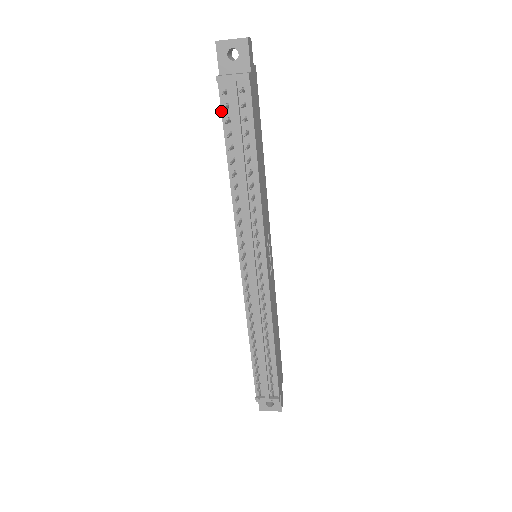
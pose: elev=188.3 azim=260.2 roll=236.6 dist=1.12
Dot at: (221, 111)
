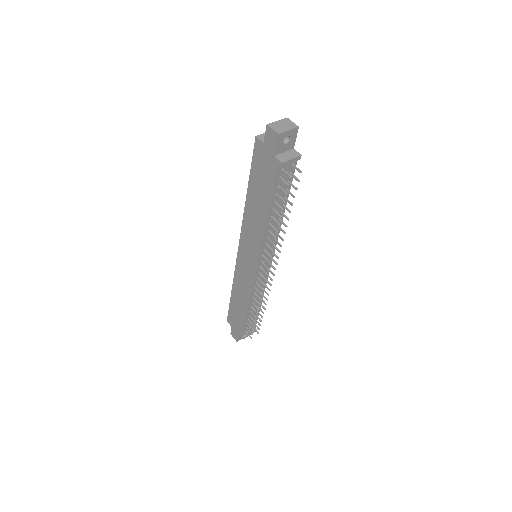
Dot at: (275, 182)
